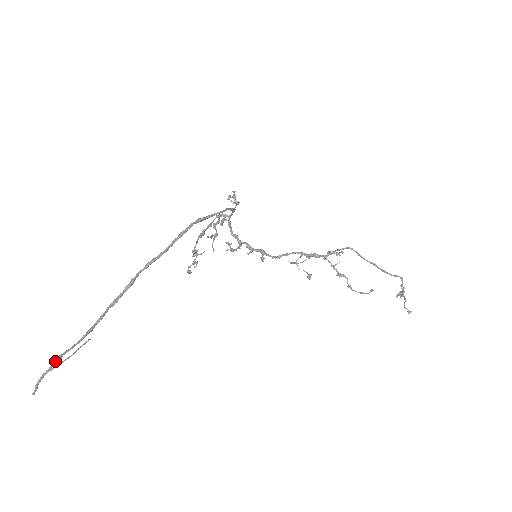
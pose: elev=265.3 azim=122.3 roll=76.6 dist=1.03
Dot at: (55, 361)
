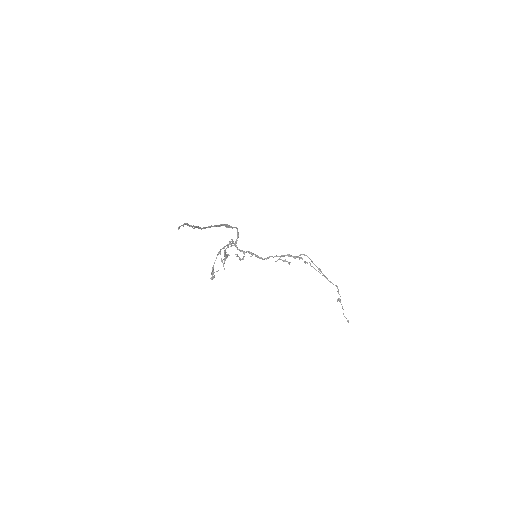
Dot at: (185, 223)
